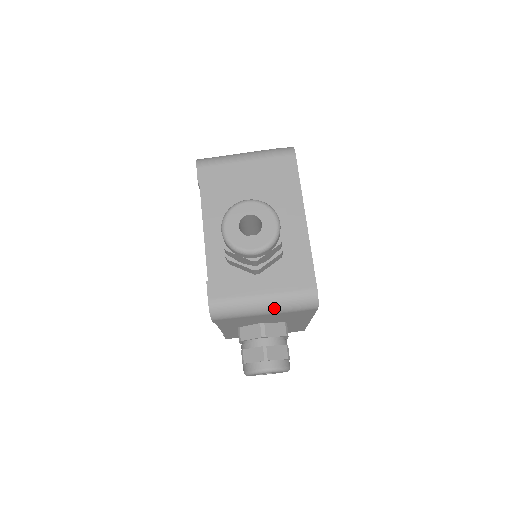
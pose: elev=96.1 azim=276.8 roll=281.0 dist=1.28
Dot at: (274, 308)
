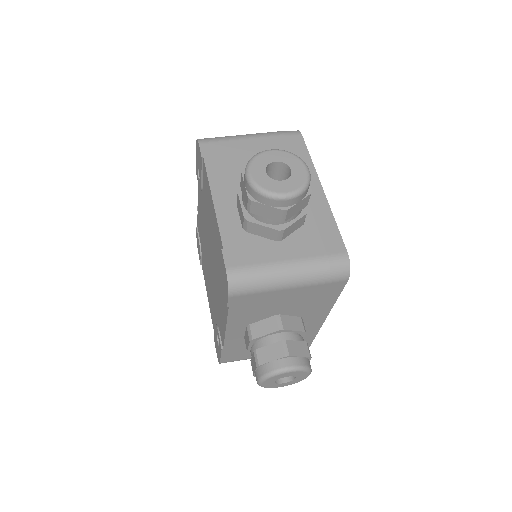
Dot at: (302, 277)
